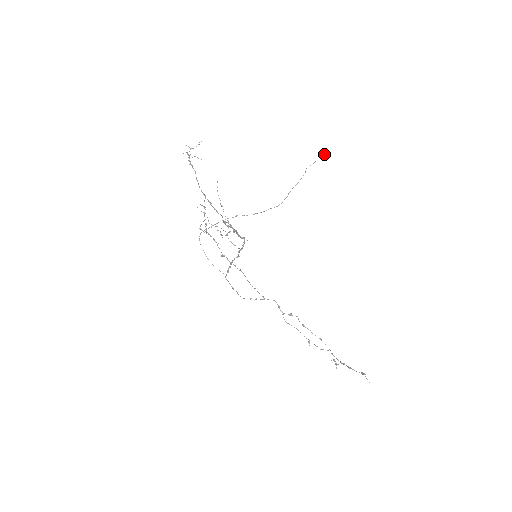
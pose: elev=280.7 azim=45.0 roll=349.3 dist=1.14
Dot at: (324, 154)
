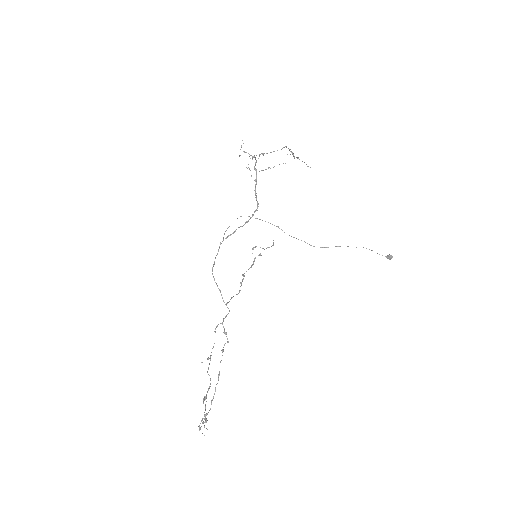
Dot at: (387, 255)
